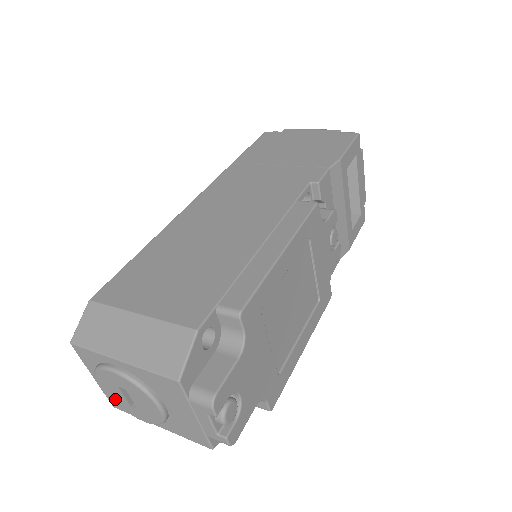
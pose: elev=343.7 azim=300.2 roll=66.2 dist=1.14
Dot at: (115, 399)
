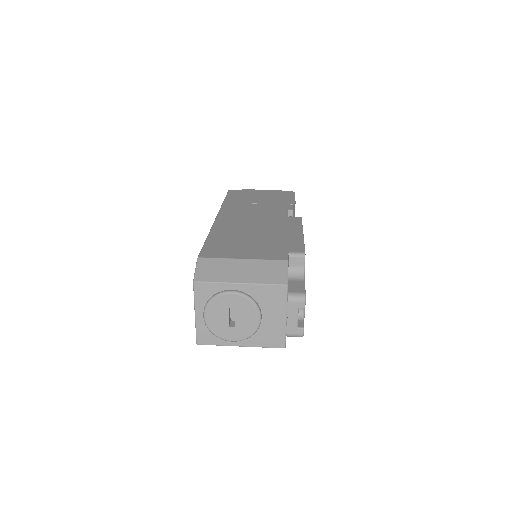
Dot at: (215, 326)
